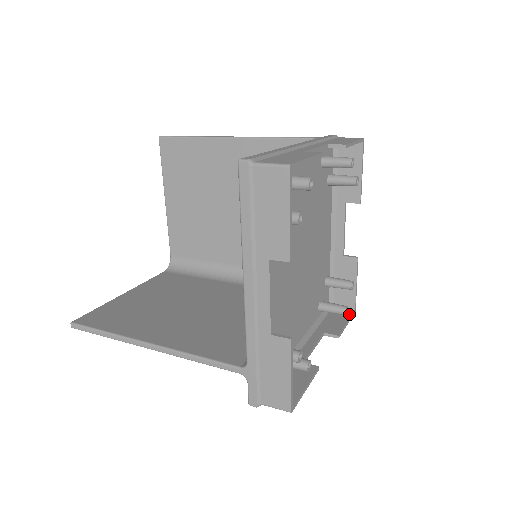
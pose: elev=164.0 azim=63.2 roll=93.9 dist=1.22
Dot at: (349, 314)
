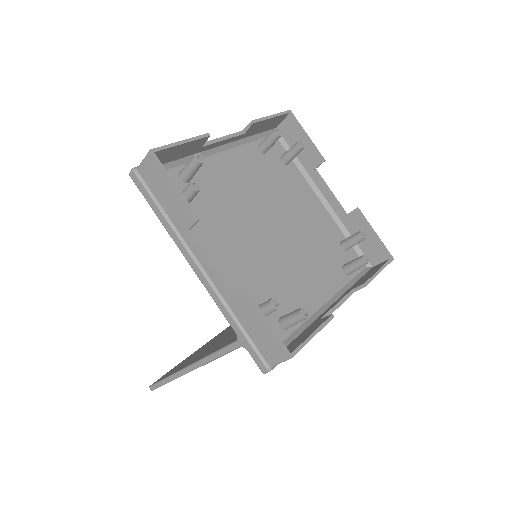
Dot at: (383, 264)
